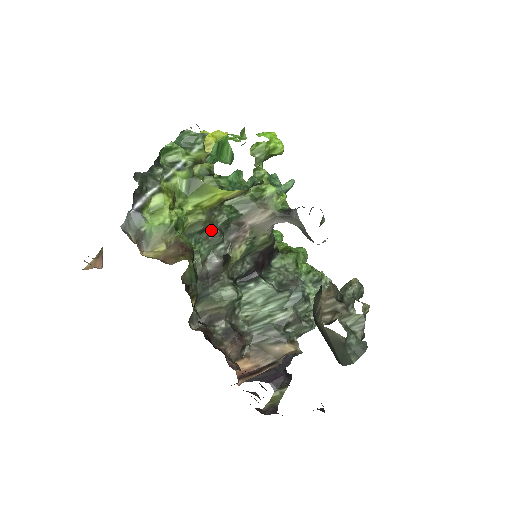
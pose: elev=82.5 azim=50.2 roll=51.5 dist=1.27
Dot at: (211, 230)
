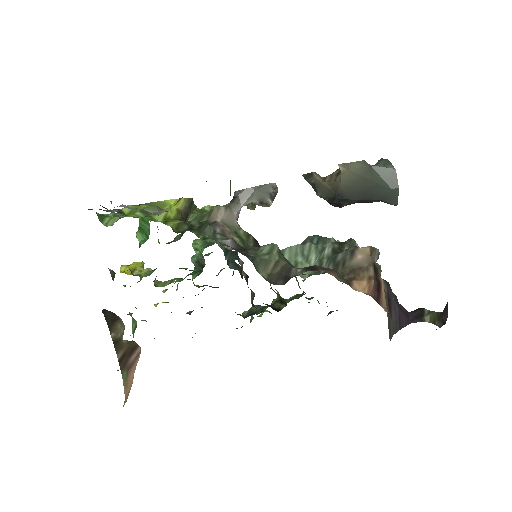
Dot at: (196, 228)
